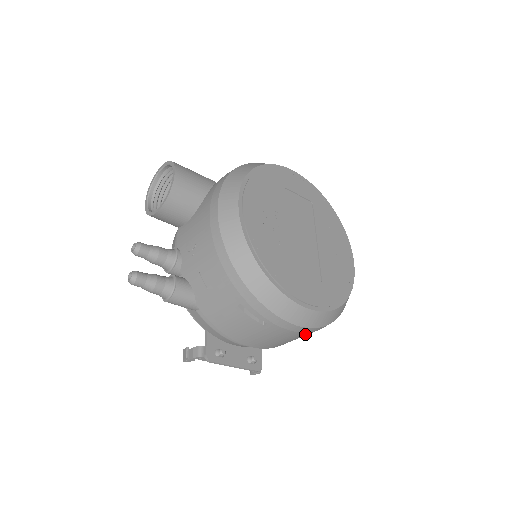
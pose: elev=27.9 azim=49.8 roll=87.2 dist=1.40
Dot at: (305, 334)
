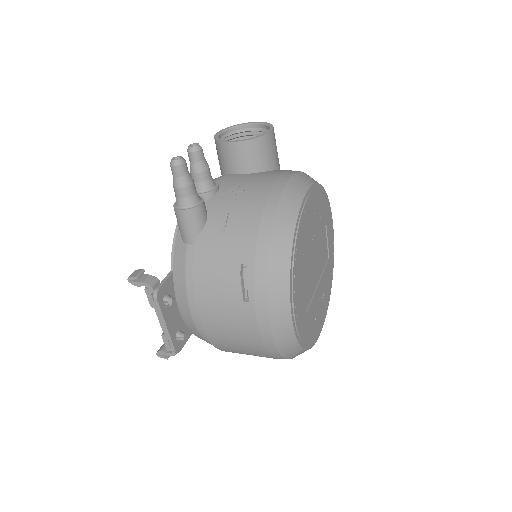
Dot at: (257, 346)
